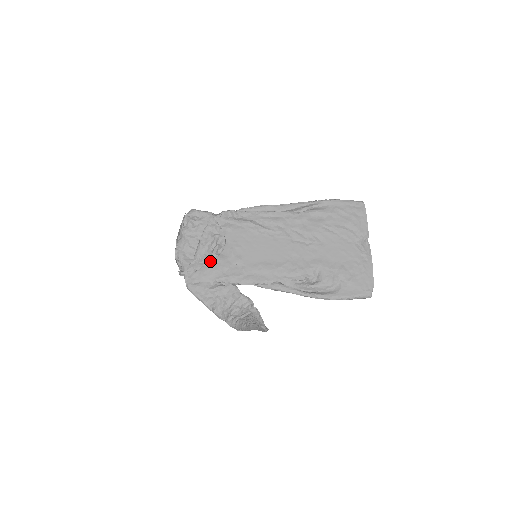
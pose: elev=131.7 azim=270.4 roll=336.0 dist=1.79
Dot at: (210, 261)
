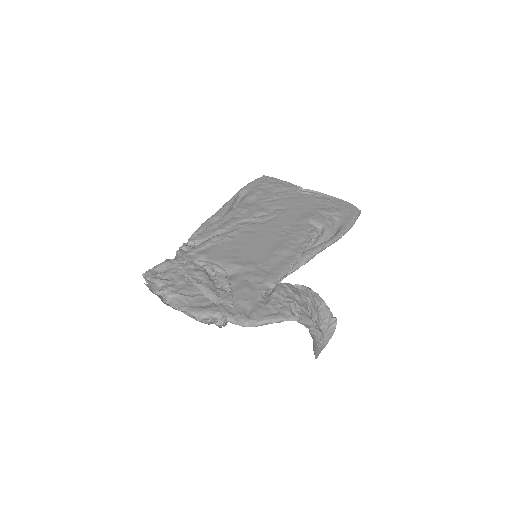
Dot at: (230, 287)
